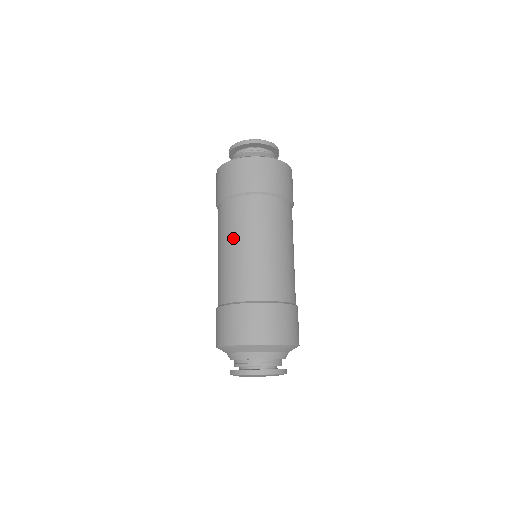
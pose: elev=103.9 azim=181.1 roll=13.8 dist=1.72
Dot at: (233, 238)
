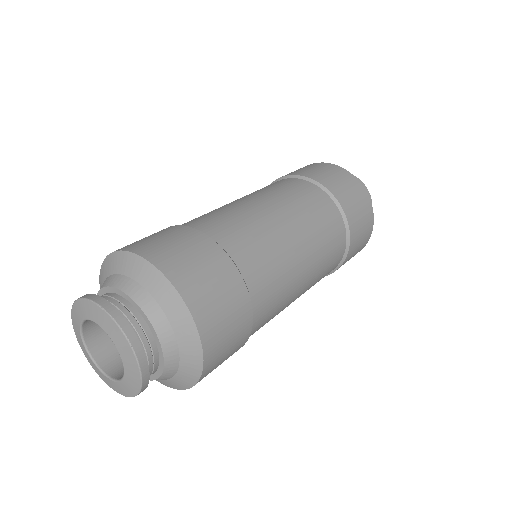
Dot at: occluded
